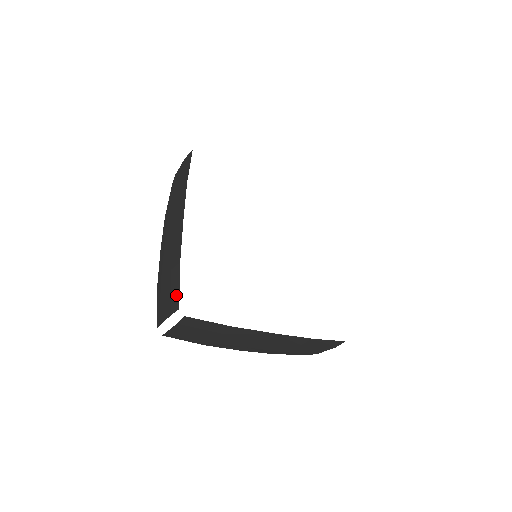
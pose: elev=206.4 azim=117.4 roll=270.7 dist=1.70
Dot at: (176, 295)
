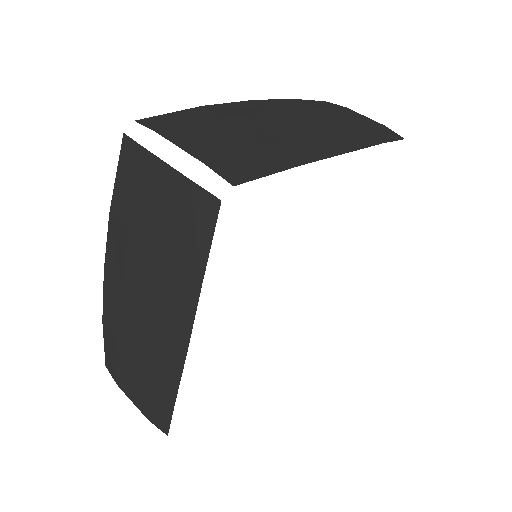
Dot at: (163, 419)
